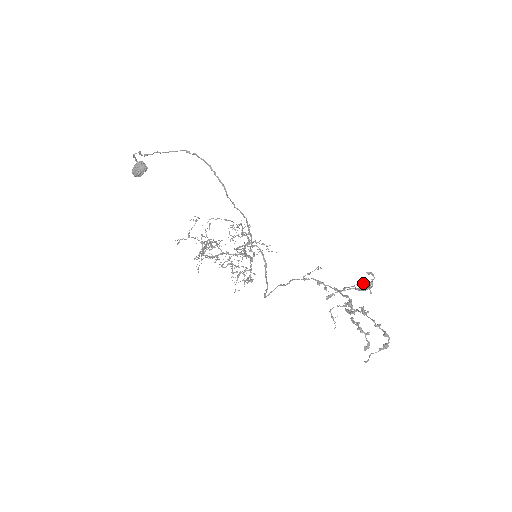
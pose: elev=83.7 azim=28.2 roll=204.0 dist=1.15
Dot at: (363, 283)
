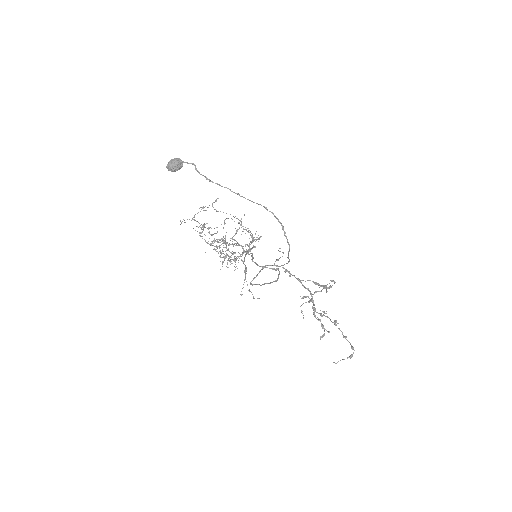
Dot at: (326, 287)
